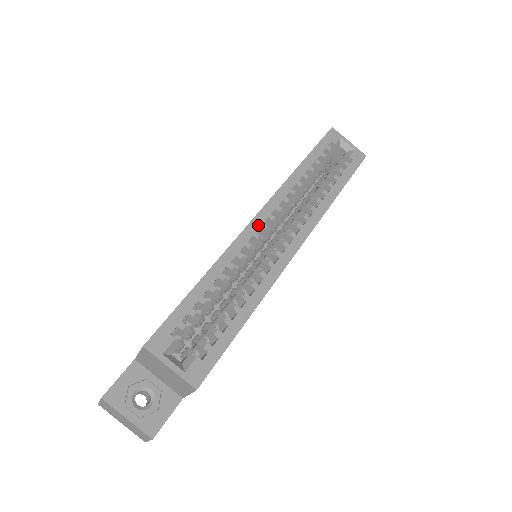
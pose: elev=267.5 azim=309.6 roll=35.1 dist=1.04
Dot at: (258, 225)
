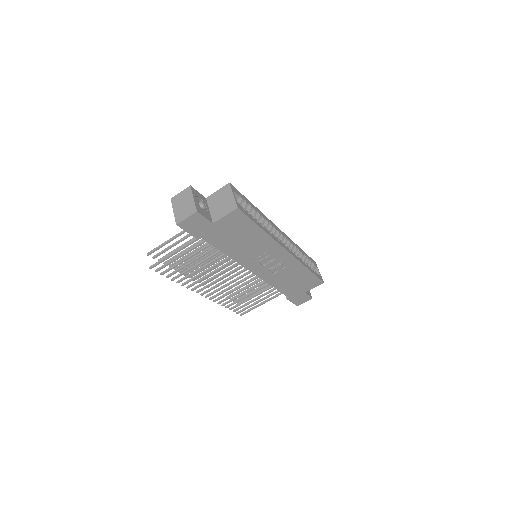
Dot at: (278, 229)
